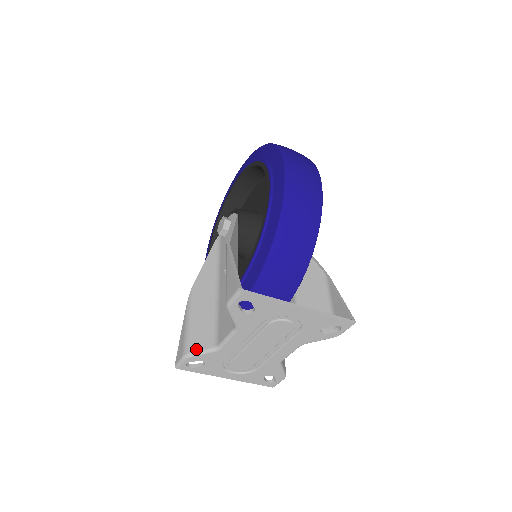
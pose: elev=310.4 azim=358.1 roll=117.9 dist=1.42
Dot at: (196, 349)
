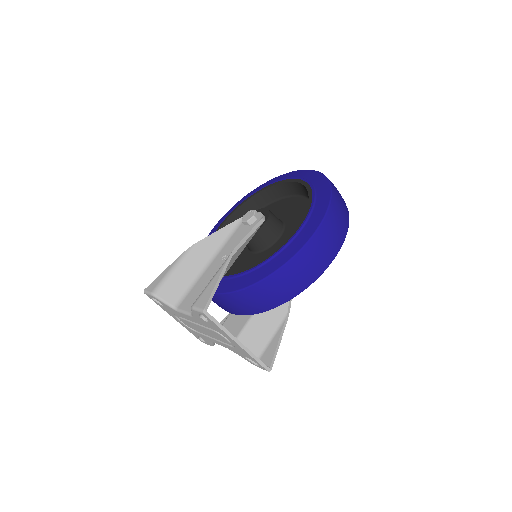
Dot at: (163, 296)
